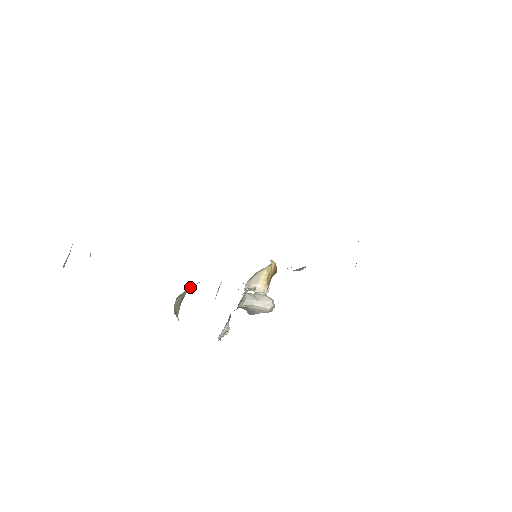
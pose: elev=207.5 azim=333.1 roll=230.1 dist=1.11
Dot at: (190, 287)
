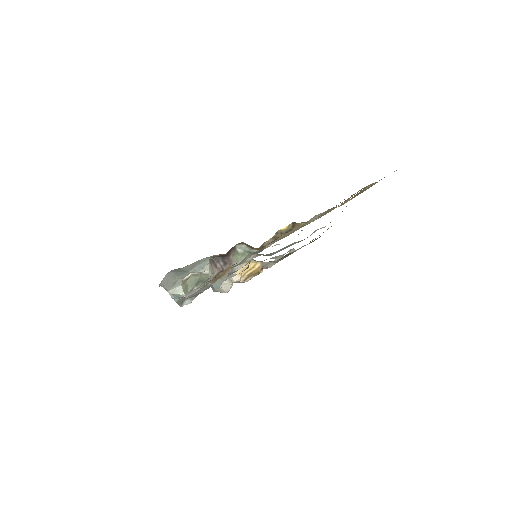
Dot at: occluded
